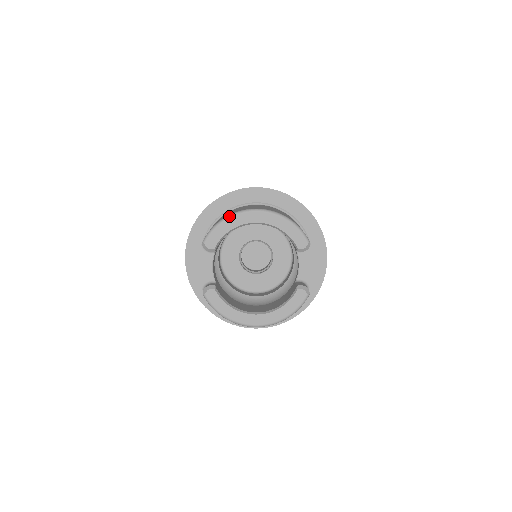
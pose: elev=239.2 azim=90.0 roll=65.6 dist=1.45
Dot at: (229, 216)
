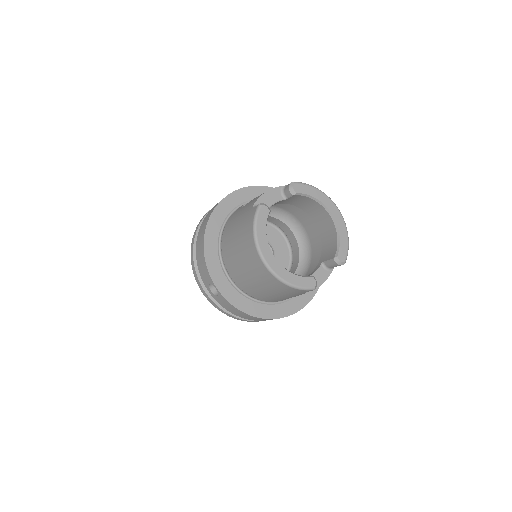
Dot at: occluded
